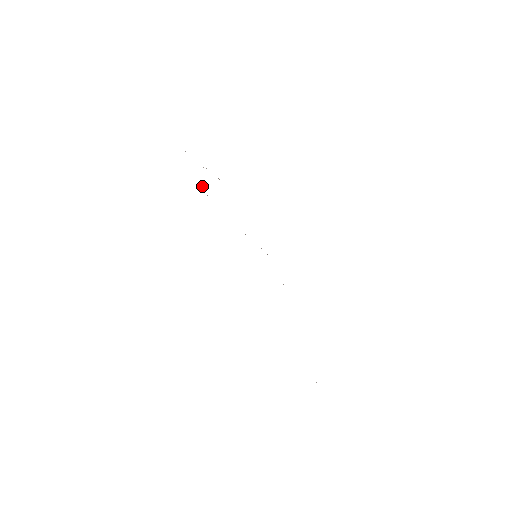
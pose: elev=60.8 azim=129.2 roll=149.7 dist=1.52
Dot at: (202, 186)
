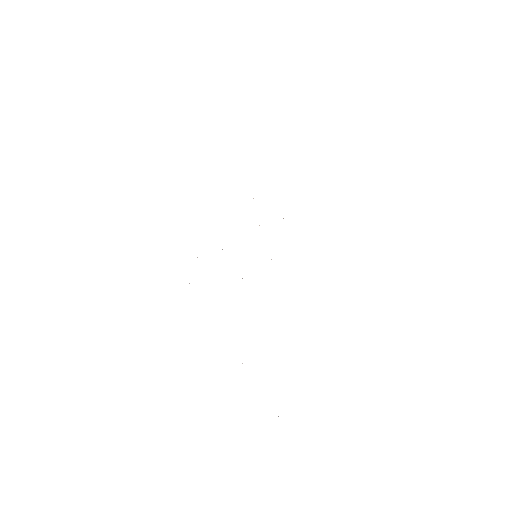
Dot at: occluded
